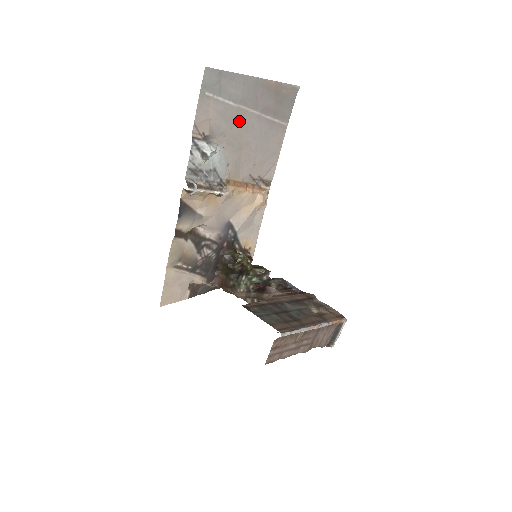
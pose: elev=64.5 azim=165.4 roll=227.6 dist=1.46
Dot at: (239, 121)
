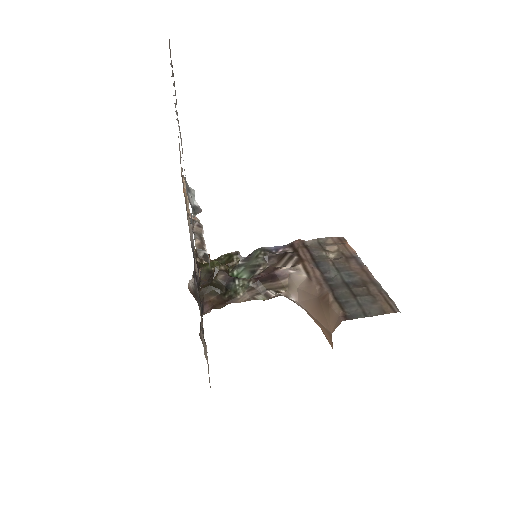
Dot at: occluded
